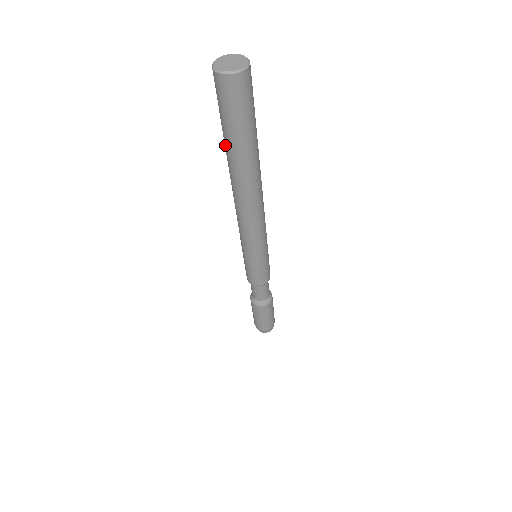
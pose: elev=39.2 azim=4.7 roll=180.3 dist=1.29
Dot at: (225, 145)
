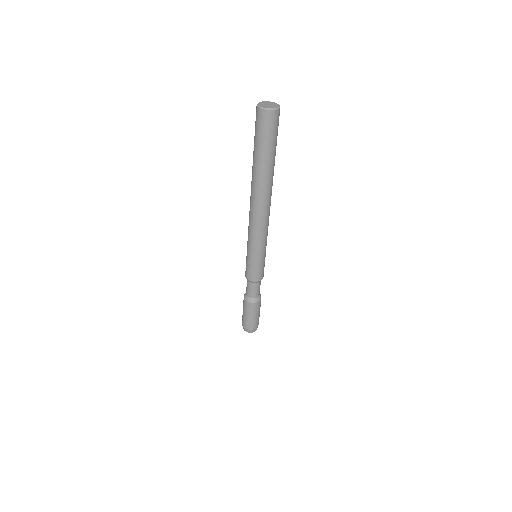
Dot at: (258, 162)
